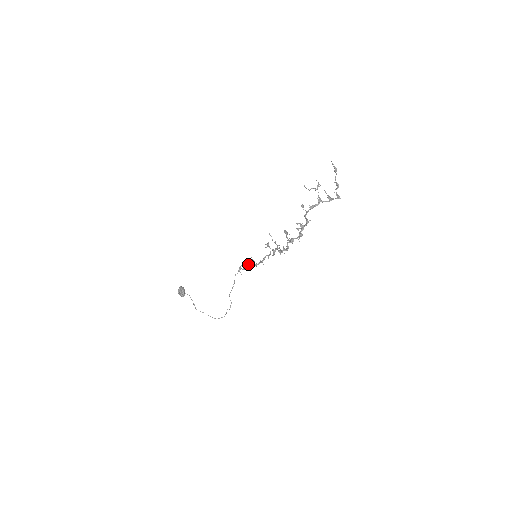
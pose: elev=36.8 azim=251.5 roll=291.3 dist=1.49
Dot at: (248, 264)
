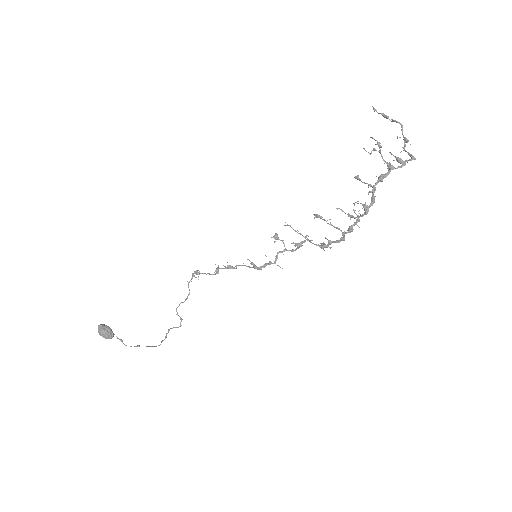
Dot at: (232, 268)
